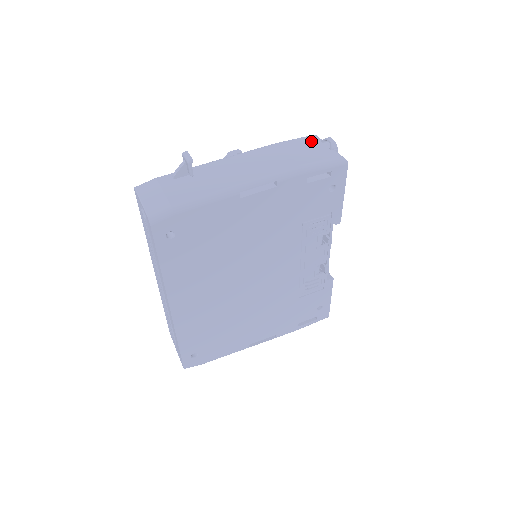
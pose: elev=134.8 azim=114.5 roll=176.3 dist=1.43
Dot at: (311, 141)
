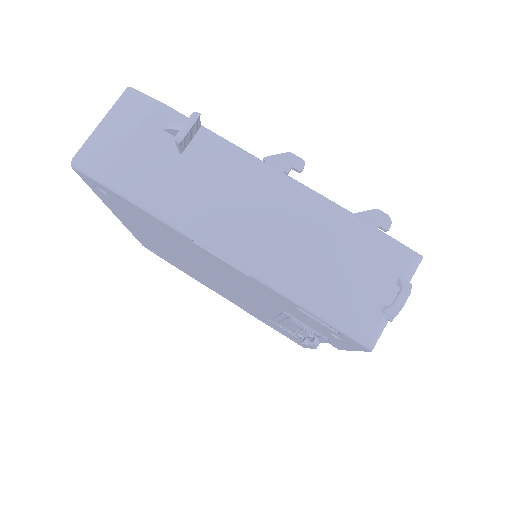
Dot at: (389, 264)
